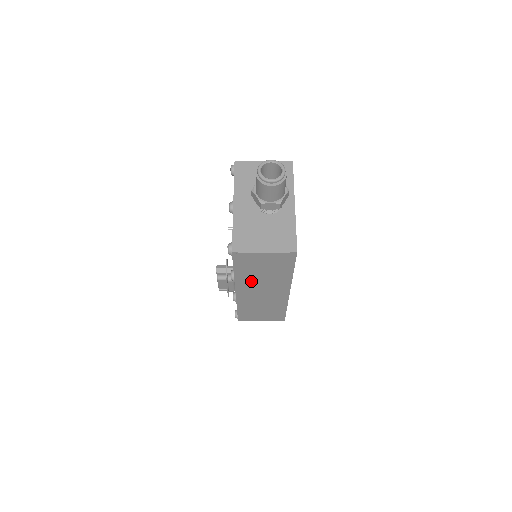
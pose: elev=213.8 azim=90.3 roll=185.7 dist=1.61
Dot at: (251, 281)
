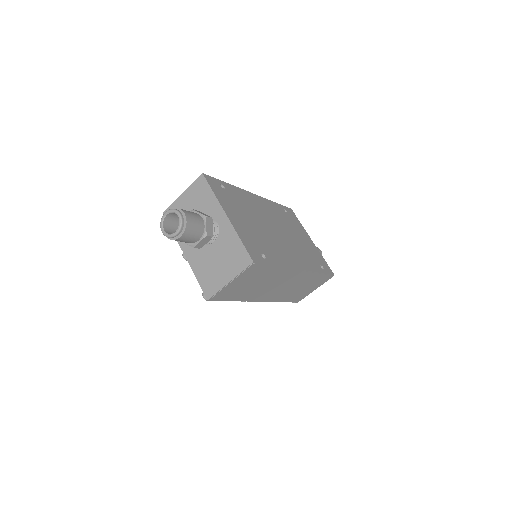
Dot at: (257, 292)
